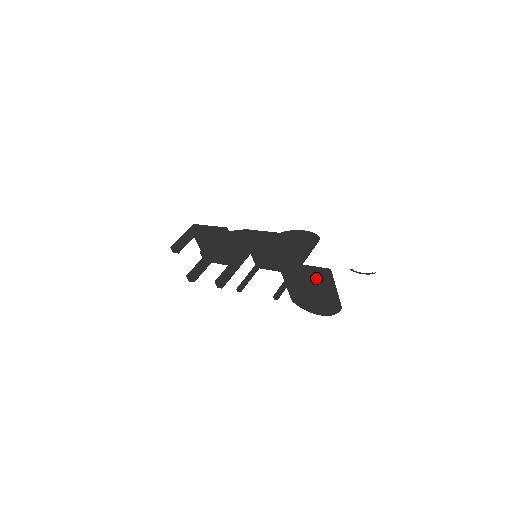
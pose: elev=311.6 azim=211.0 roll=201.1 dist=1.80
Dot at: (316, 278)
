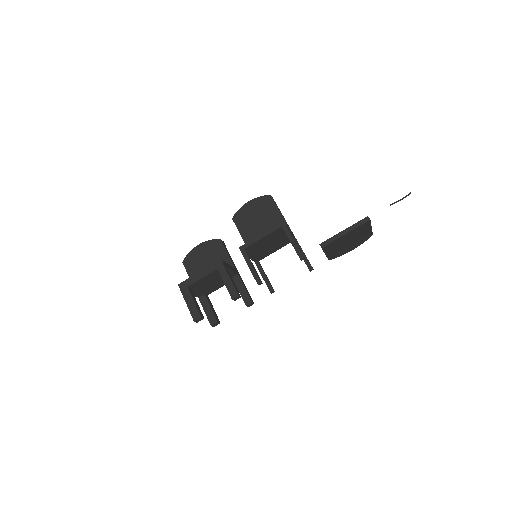
Dot at: (357, 231)
